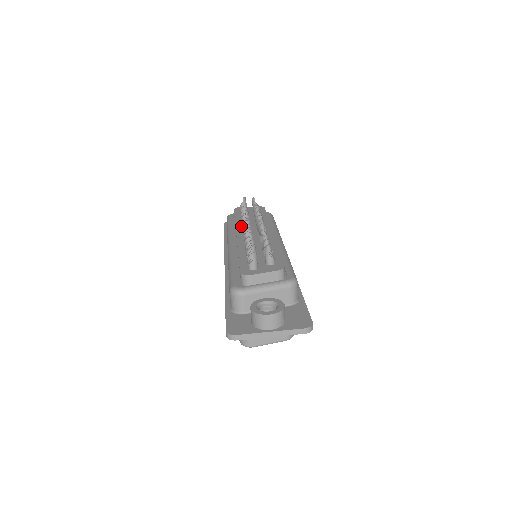
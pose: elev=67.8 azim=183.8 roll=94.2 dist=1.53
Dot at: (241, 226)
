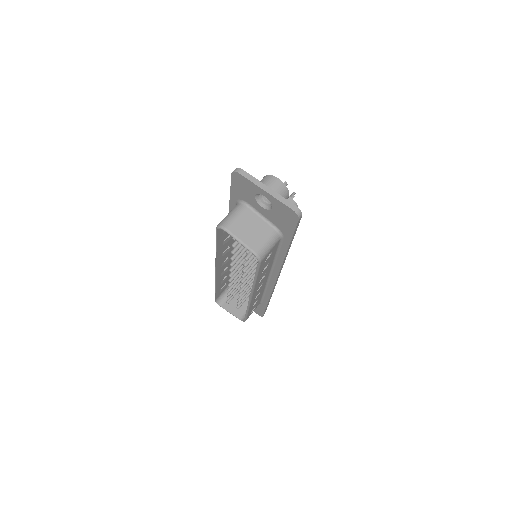
Dot at: occluded
